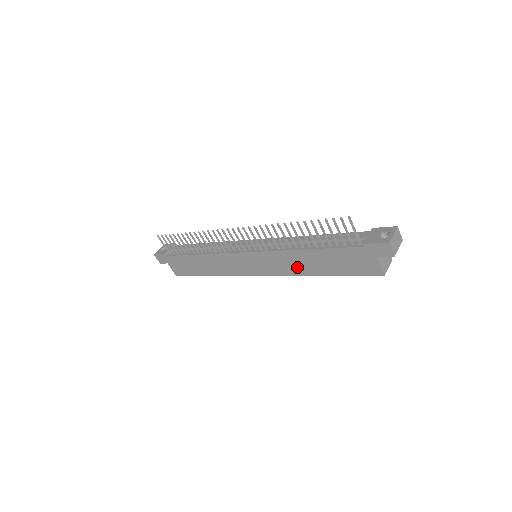
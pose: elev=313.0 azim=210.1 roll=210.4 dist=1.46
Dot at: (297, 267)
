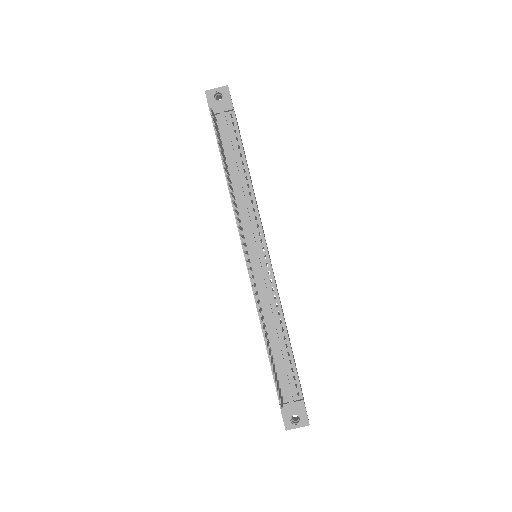
Dot at: occluded
